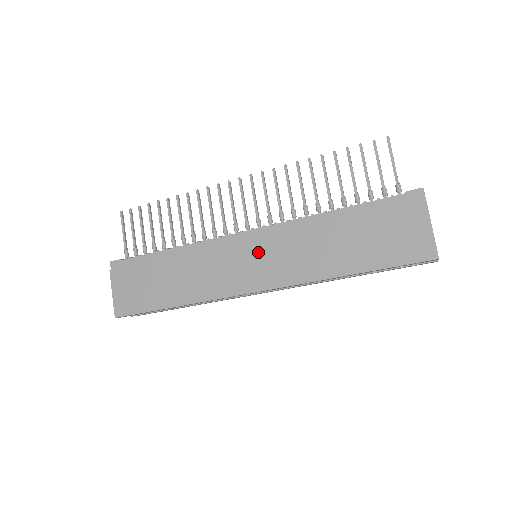
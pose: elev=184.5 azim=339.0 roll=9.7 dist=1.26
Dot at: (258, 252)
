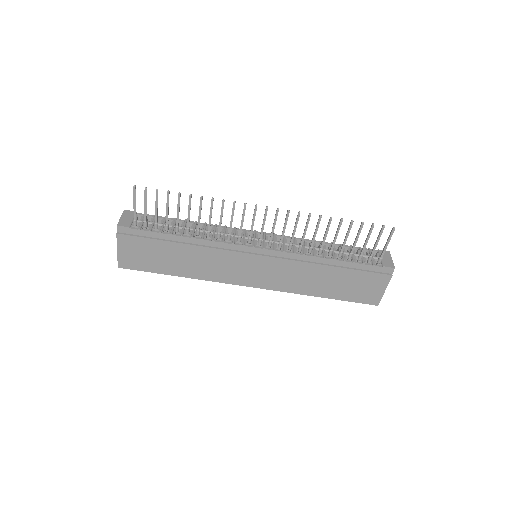
Dot at: (263, 266)
